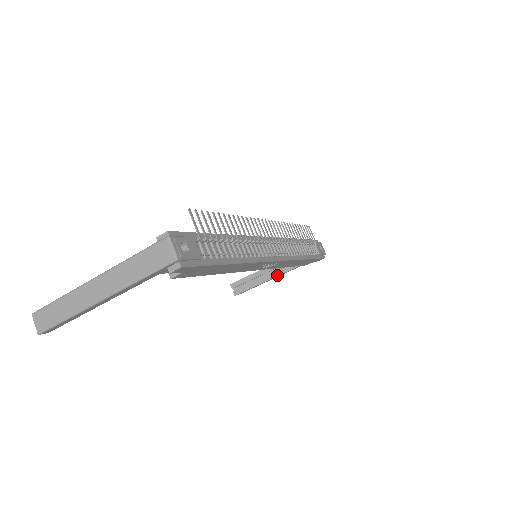
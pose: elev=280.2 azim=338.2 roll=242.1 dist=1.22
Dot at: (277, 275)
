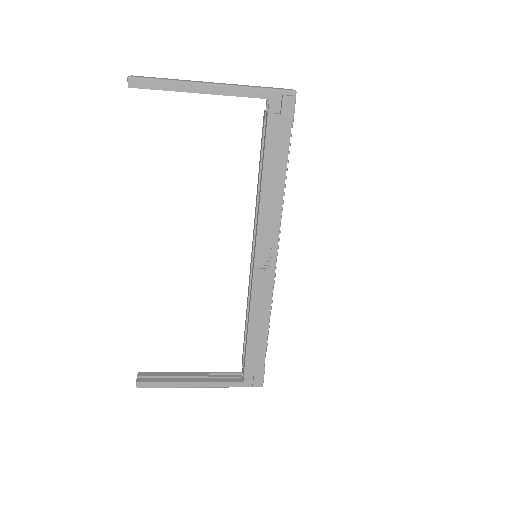
Dot at: (201, 381)
